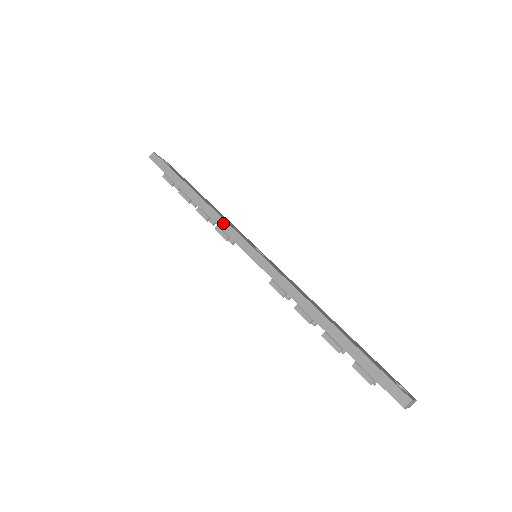
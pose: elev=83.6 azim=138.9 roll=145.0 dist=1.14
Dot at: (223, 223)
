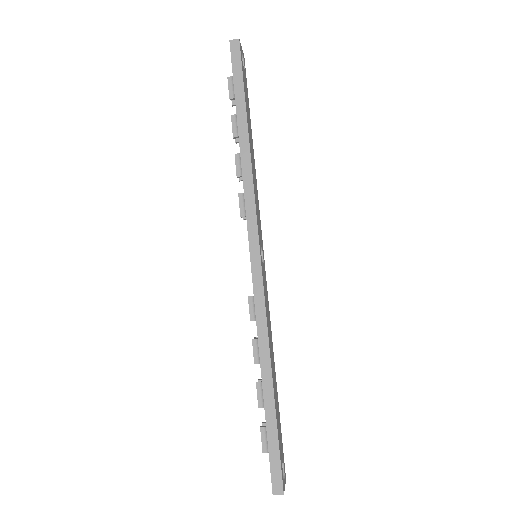
Dot at: (251, 200)
